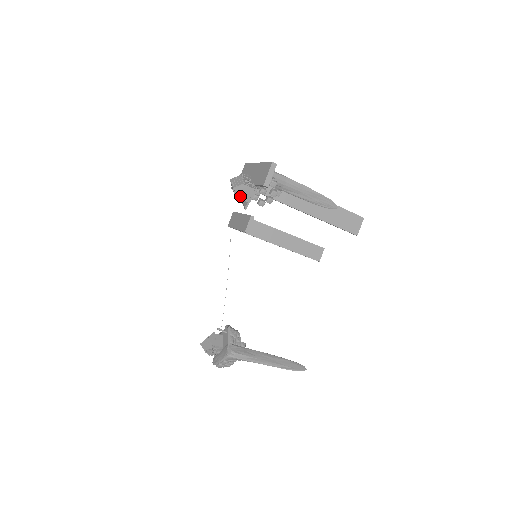
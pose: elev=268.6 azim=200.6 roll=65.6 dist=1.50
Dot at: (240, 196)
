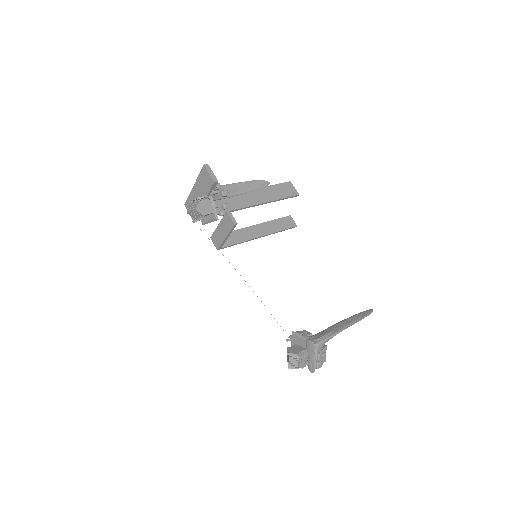
Dot at: (205, 212)
